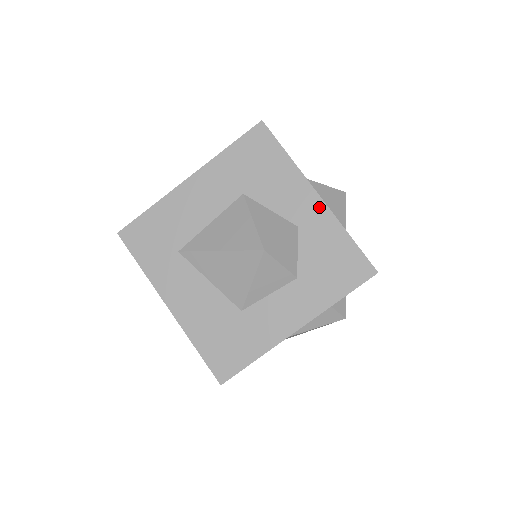
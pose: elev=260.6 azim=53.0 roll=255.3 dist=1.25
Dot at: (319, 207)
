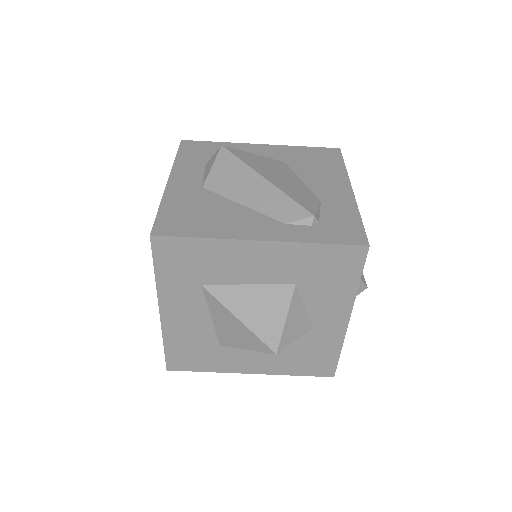
Dot at: (341, 327)
